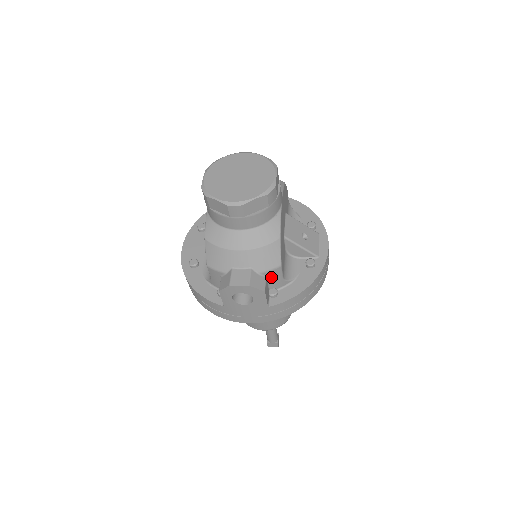
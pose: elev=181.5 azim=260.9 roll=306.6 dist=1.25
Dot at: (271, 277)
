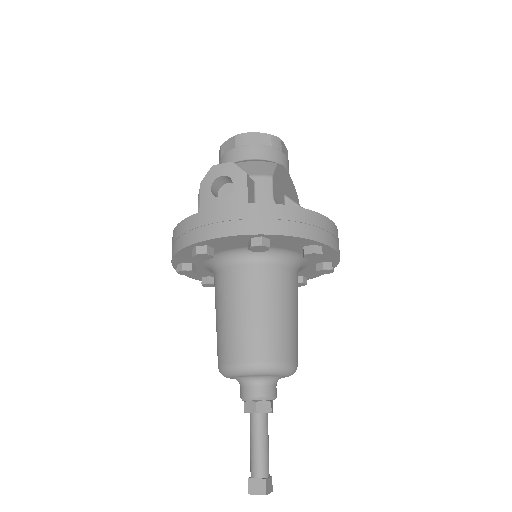
Dot at: (259, 187)
